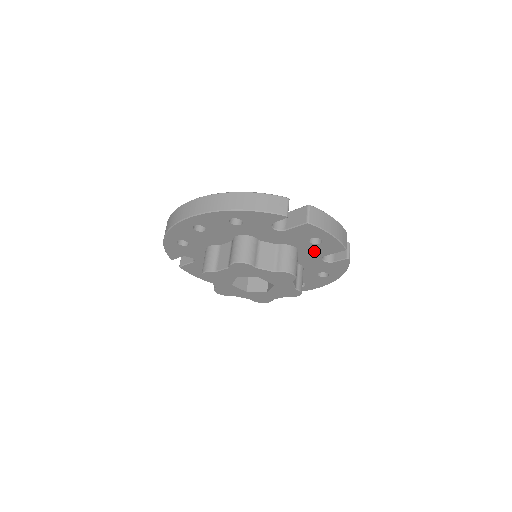
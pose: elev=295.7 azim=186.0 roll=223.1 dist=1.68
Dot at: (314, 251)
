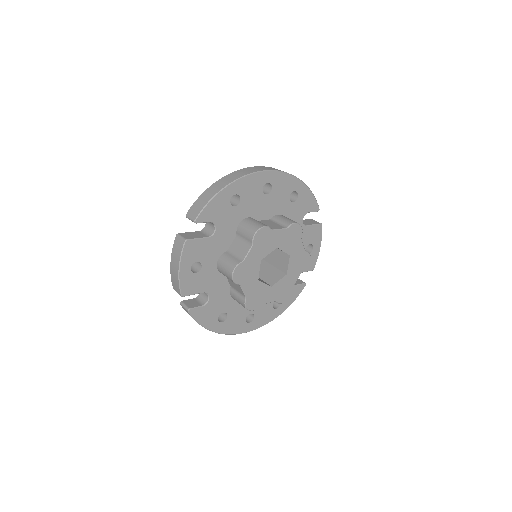
Dot at: occluded
